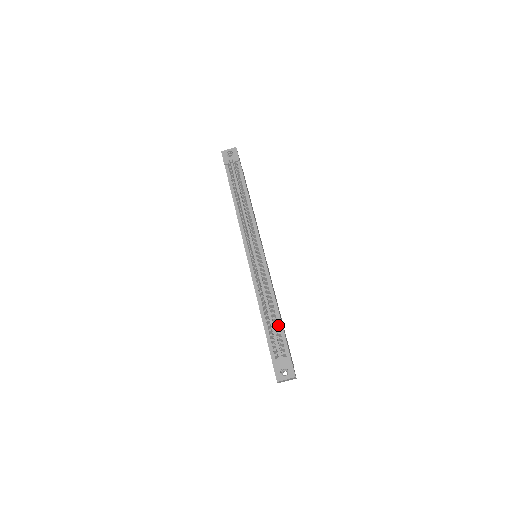
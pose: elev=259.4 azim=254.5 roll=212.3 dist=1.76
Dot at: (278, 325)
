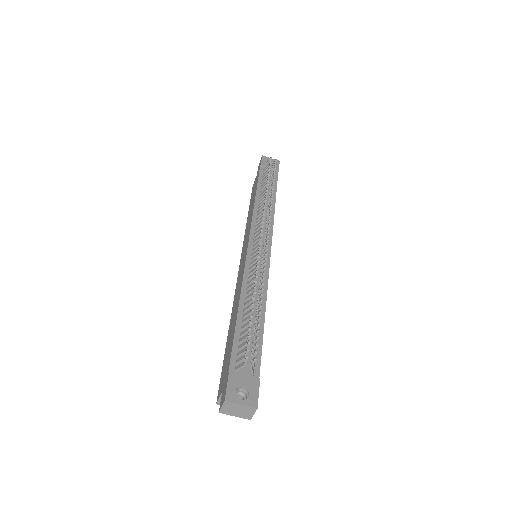
Dot at: occluded
